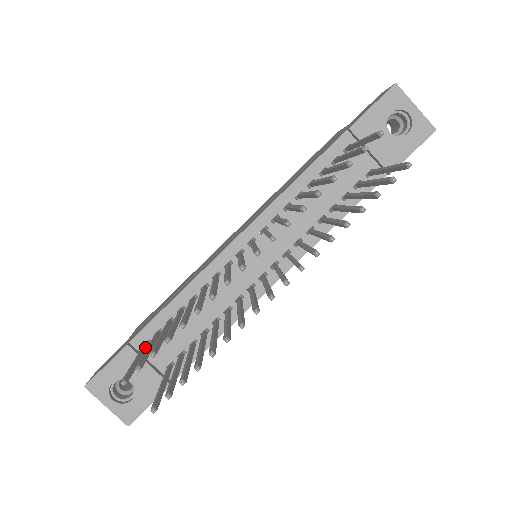
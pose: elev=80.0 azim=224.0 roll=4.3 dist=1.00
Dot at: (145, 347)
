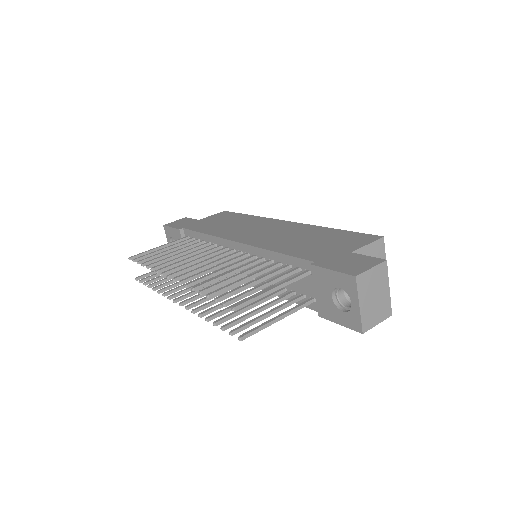
Dot at: (180, 240)
